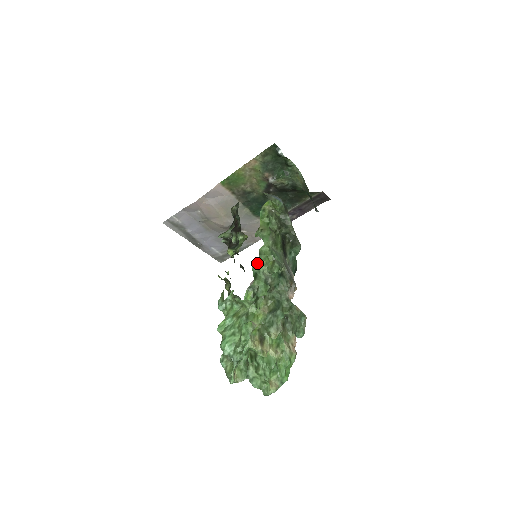
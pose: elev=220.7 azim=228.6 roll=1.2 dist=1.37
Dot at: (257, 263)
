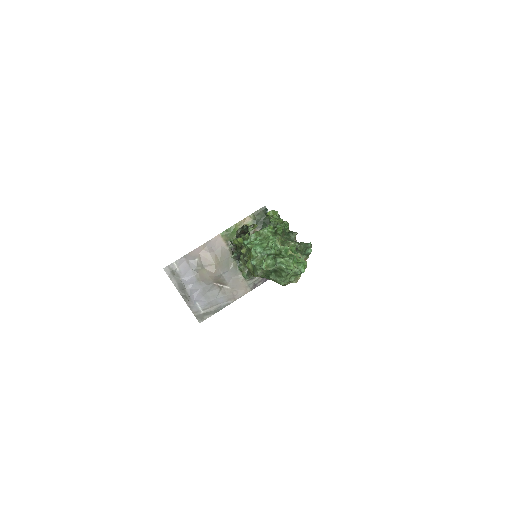
Dot at: (272, 220)
